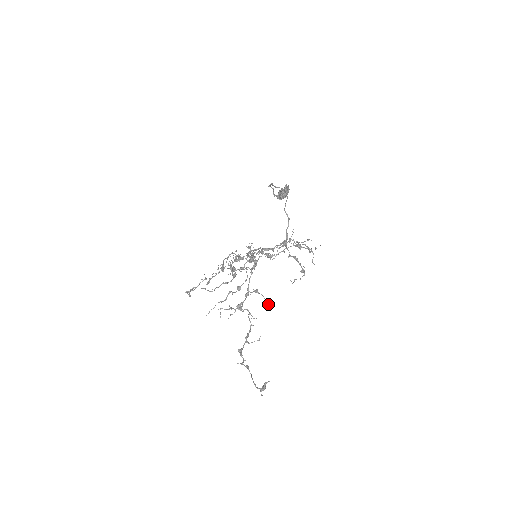
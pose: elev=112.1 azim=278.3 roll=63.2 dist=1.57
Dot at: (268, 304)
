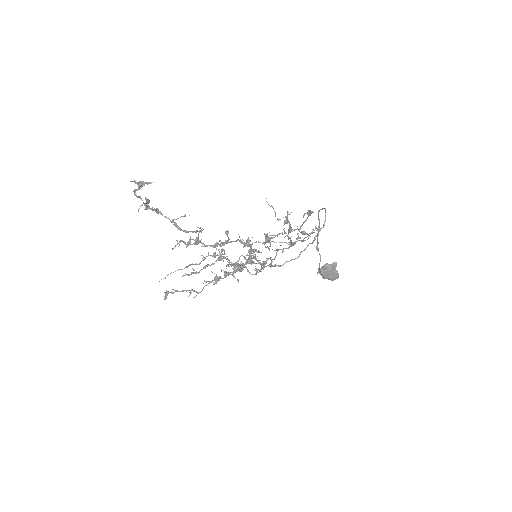
Dot at: (226, 231)
